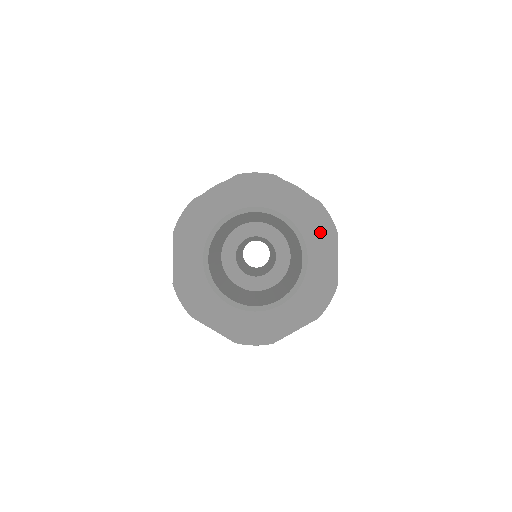
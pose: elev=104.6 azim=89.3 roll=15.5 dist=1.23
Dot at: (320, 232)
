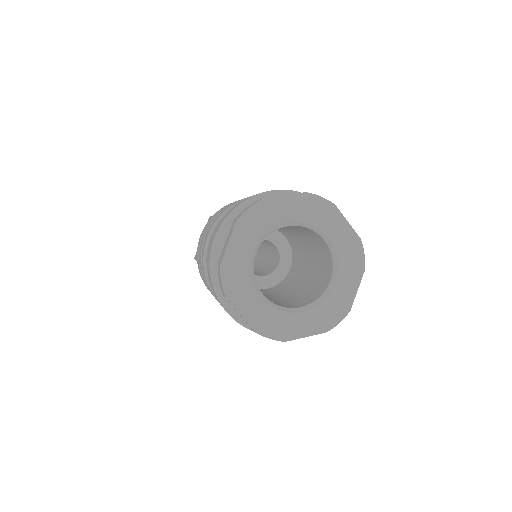
Dot at: (322, 213)
